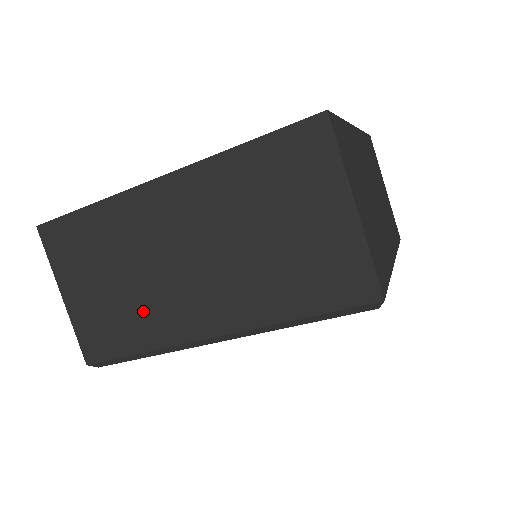
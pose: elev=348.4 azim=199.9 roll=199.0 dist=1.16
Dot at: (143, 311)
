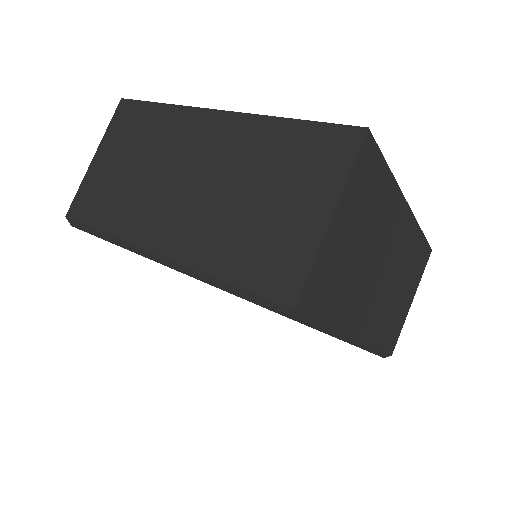
Dot at: (130, 201)
